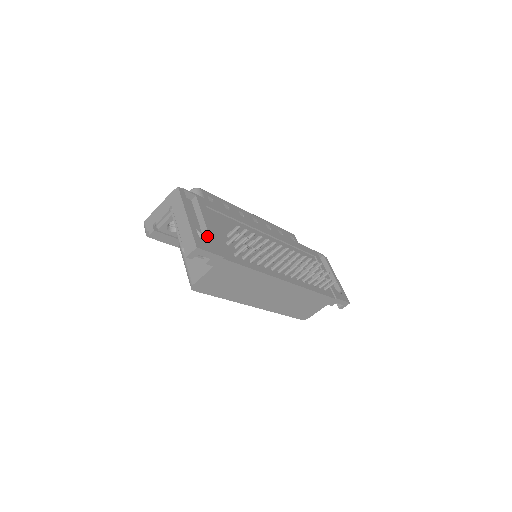
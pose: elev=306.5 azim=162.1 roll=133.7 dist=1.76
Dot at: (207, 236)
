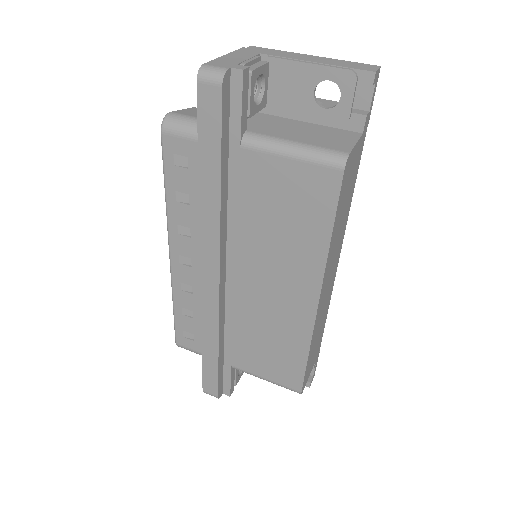
Dot at: (330, 101)
